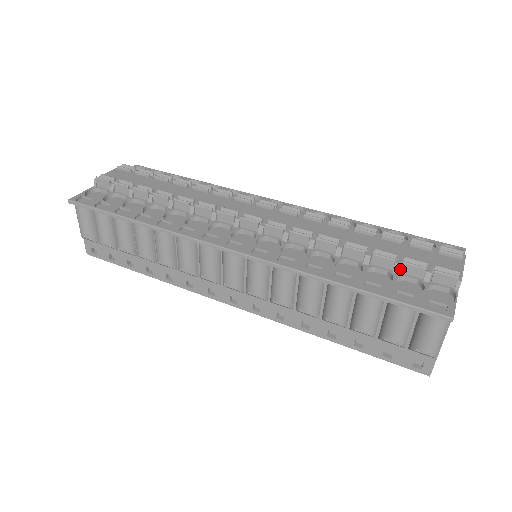
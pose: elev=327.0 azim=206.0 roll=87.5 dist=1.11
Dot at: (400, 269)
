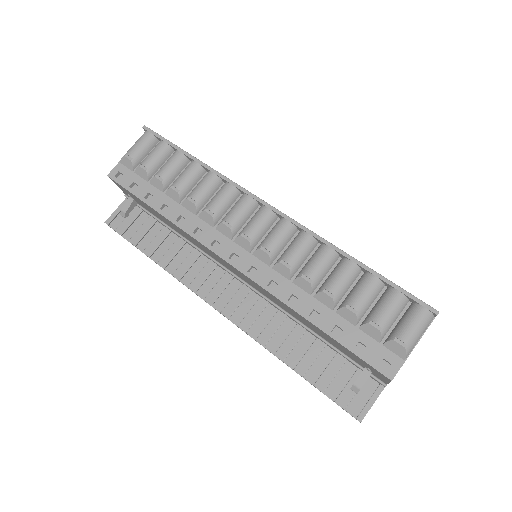
Dot at: occluded
